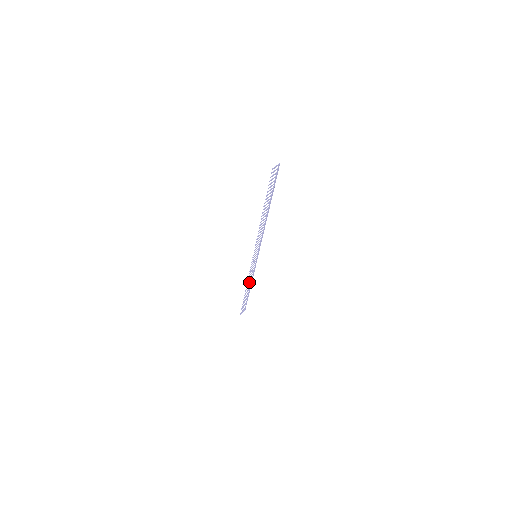
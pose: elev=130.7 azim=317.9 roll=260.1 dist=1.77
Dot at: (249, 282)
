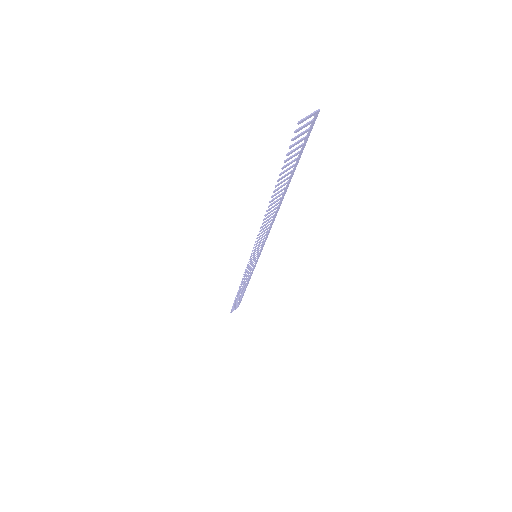
Dot at: (244, 283)
